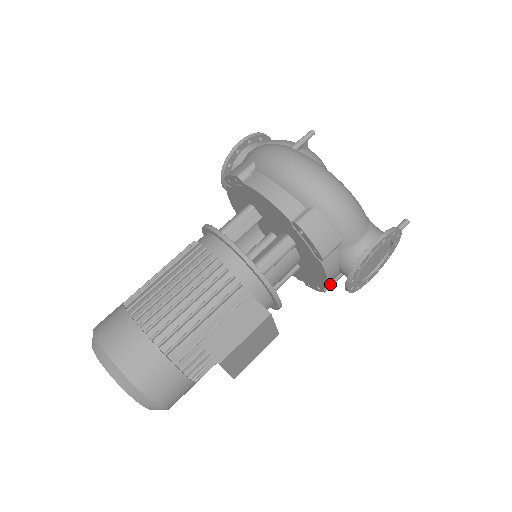
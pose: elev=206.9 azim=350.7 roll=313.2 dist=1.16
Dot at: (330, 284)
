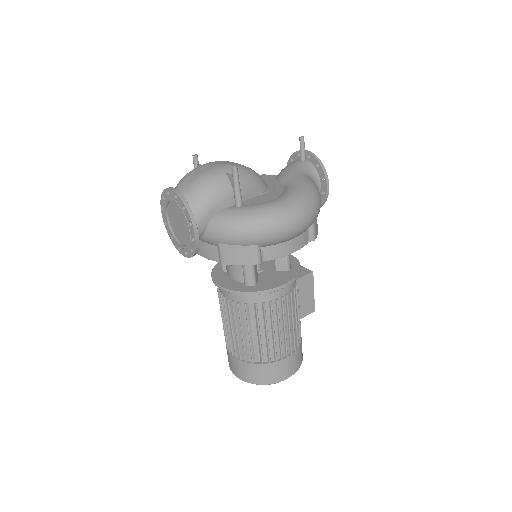
Dot at: occluded
